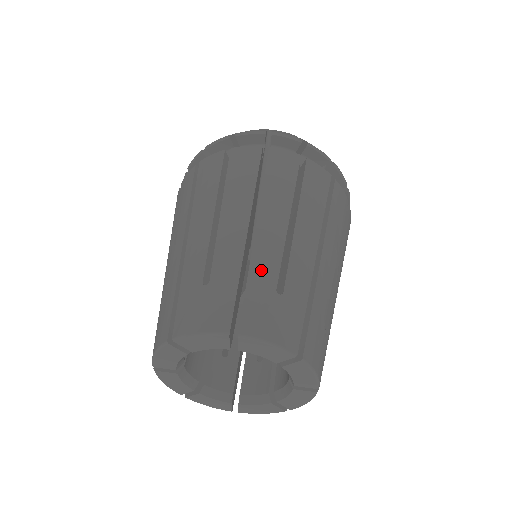
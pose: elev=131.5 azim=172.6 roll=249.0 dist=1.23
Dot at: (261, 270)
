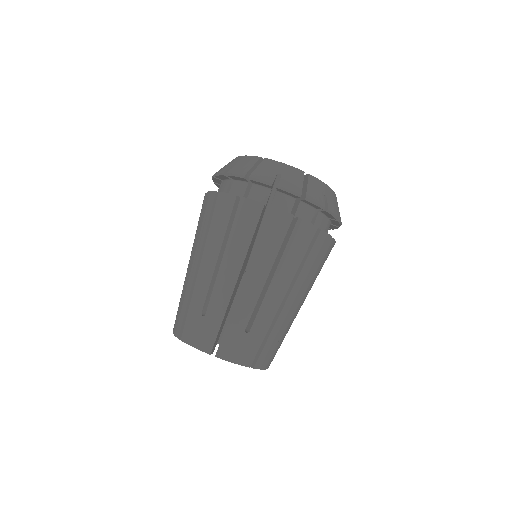
Dot at: (278, 329)
